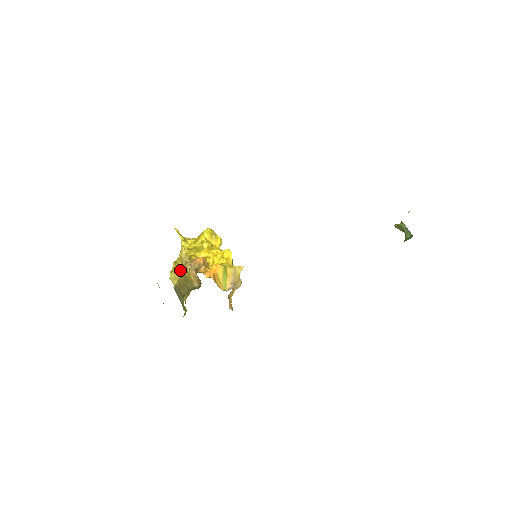
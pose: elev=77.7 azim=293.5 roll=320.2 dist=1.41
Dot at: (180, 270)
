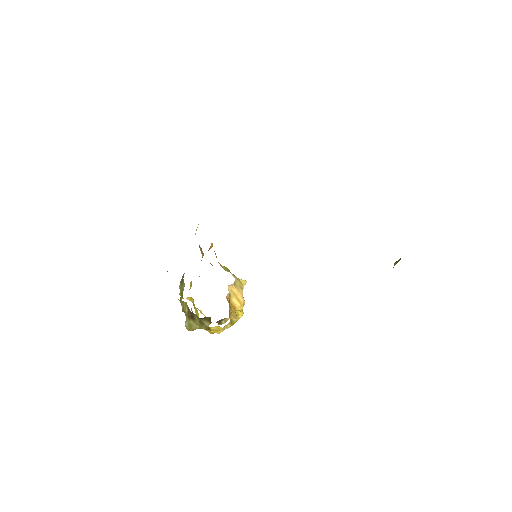
Dot at: (190, 288)
